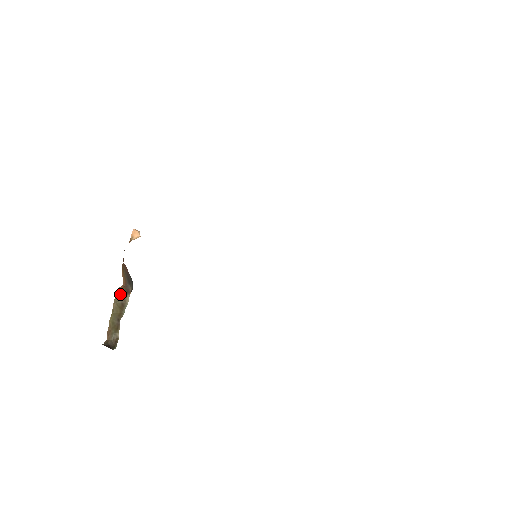
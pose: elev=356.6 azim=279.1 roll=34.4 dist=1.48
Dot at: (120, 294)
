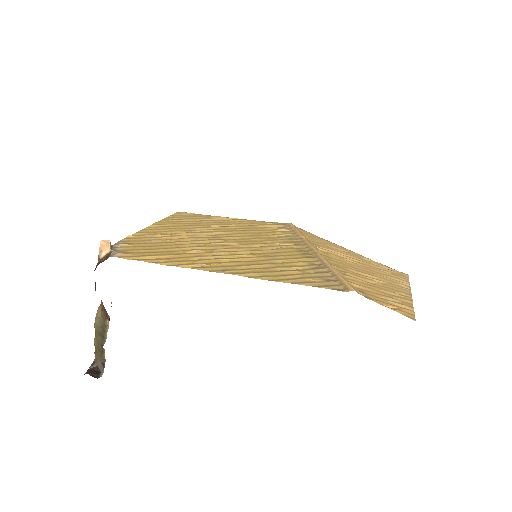
Dot at: (99, 318)
